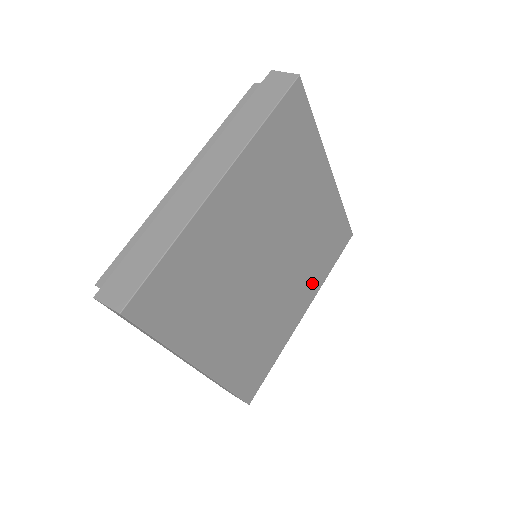
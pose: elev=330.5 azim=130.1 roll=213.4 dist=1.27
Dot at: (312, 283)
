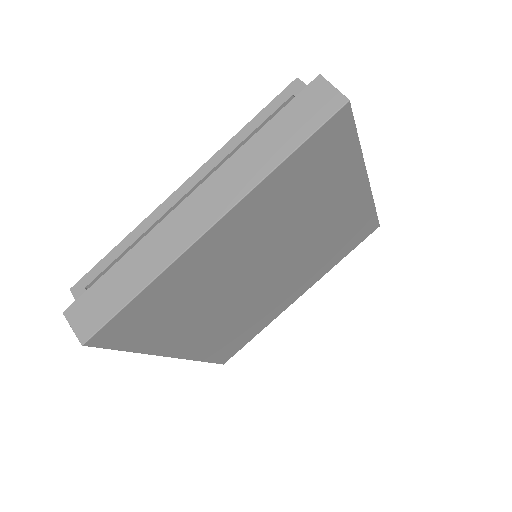
Dot at: (316, 273)
